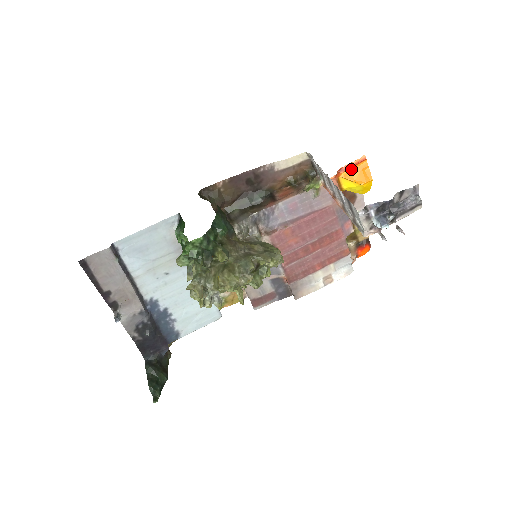
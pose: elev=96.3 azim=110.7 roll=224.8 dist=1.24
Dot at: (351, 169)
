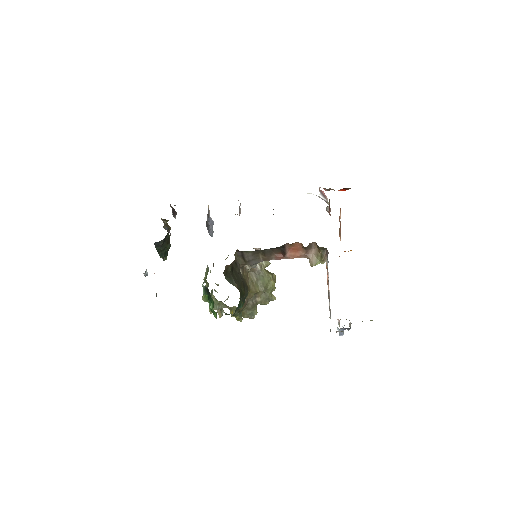
Dot at: occluded
